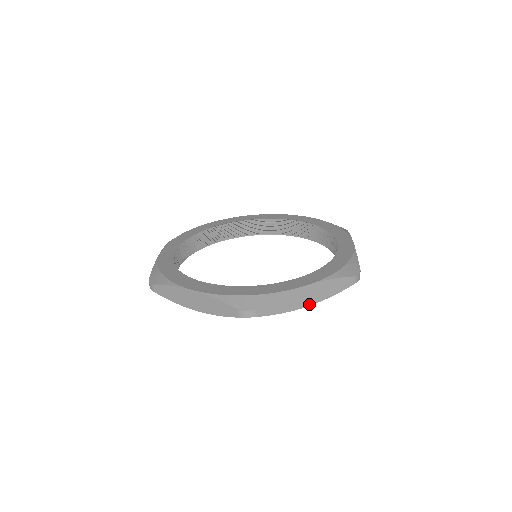
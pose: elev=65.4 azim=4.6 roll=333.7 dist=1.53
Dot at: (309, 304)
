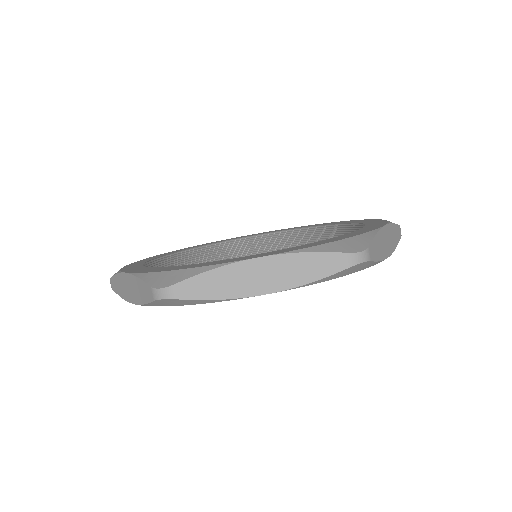
Dot at: (267, 291)
